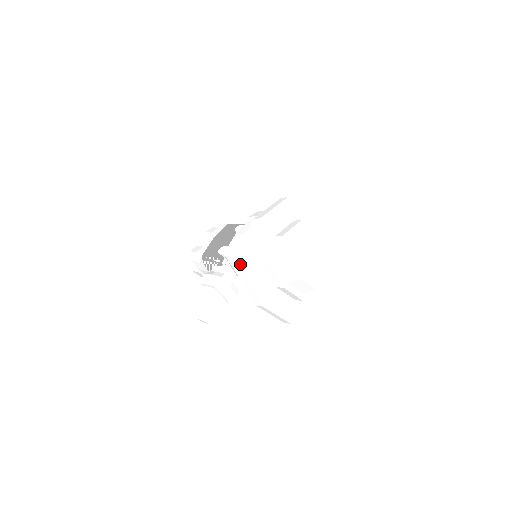
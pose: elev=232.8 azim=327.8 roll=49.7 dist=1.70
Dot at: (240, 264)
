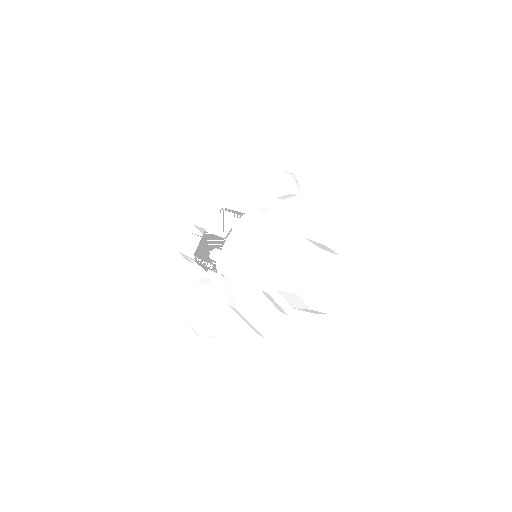
Dot at: (231, 299)
